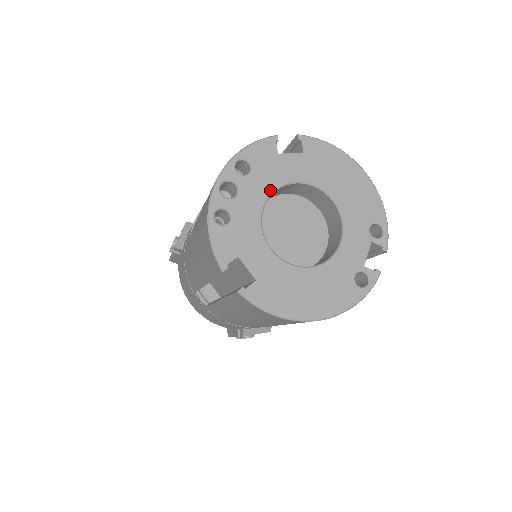
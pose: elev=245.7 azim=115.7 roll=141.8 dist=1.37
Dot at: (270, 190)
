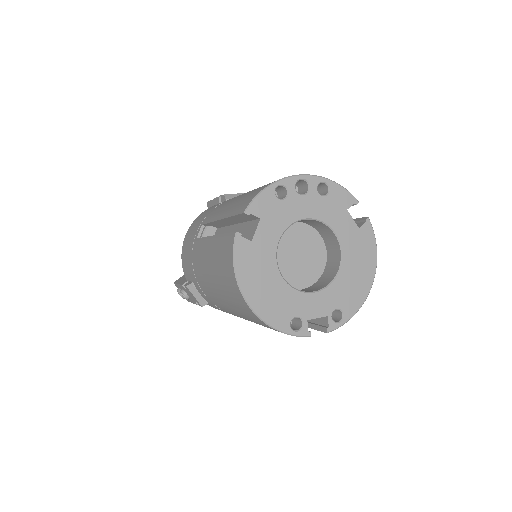
Dot at: (319, 217)
